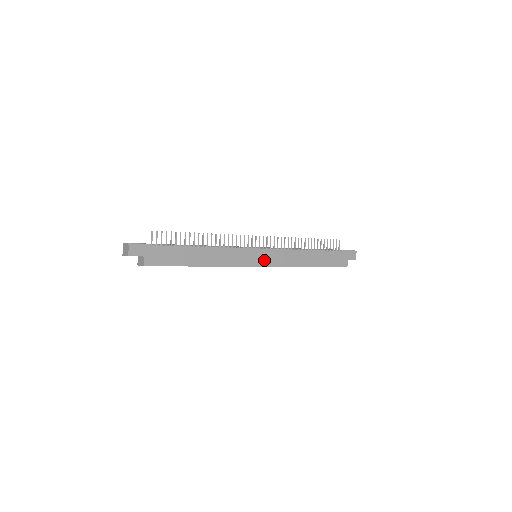
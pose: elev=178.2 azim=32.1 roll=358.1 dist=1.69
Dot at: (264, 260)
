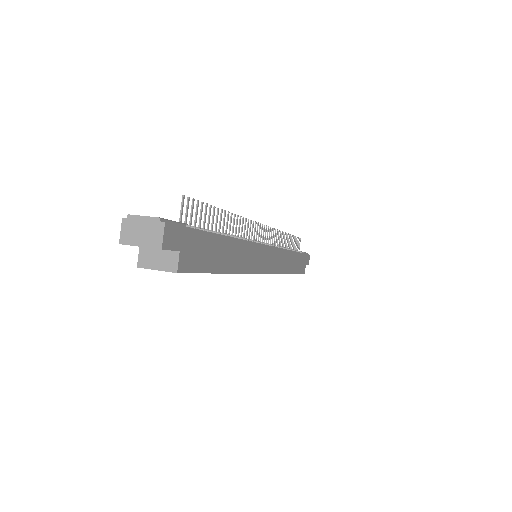
Dot at: (269, 263)
